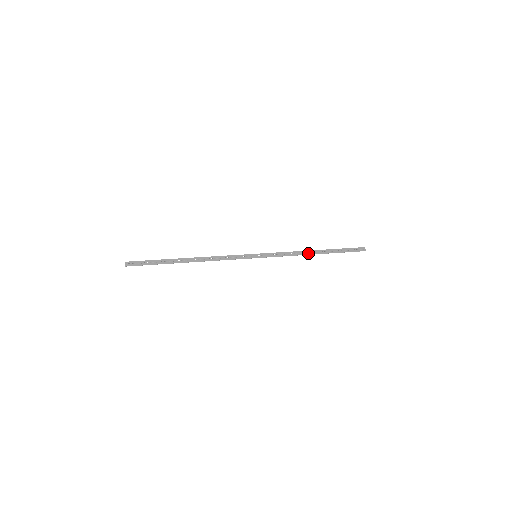
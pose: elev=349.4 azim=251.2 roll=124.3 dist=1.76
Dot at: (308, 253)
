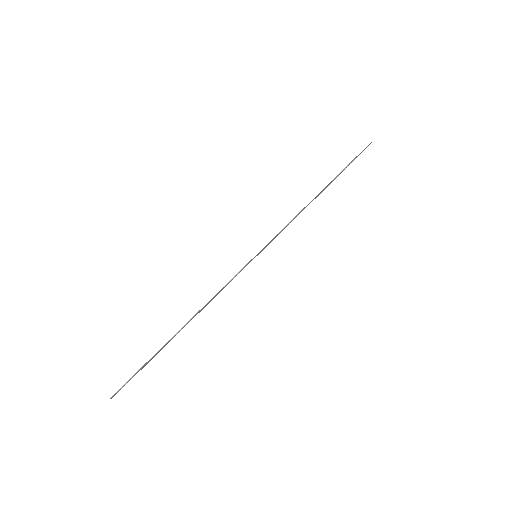
Dot at: occluded
